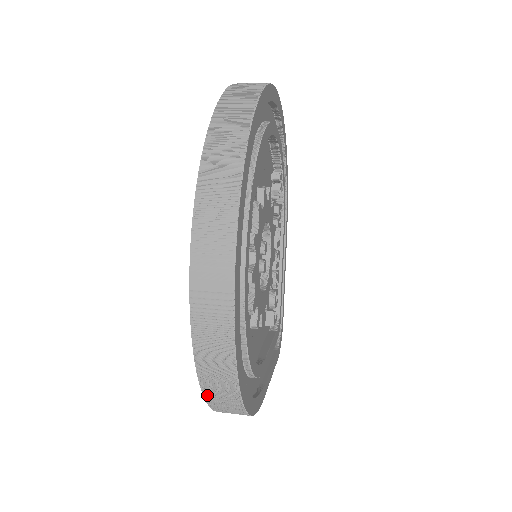
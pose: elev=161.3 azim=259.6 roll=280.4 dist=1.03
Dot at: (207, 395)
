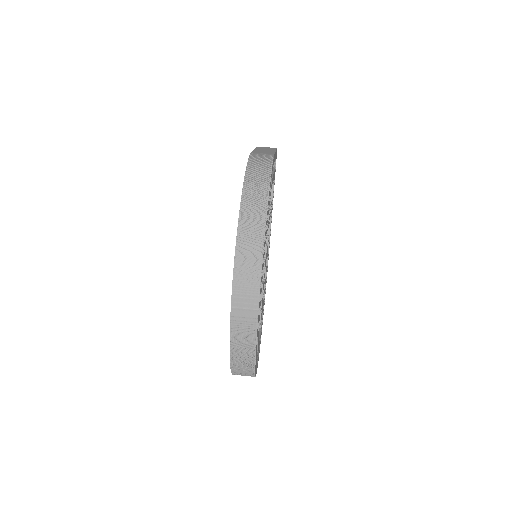
Dot at: occluded
